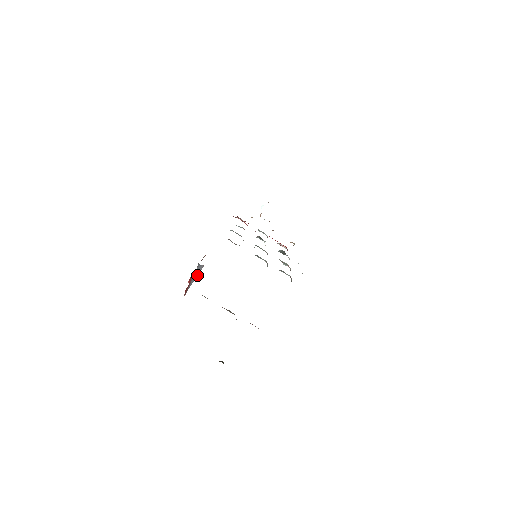
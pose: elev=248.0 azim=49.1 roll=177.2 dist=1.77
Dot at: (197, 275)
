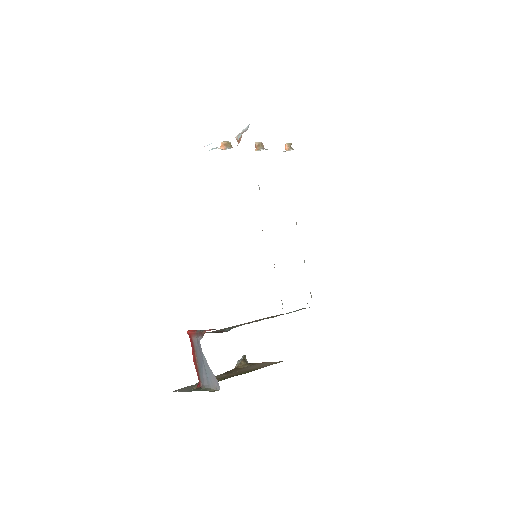
Dot at: (212, 385)
